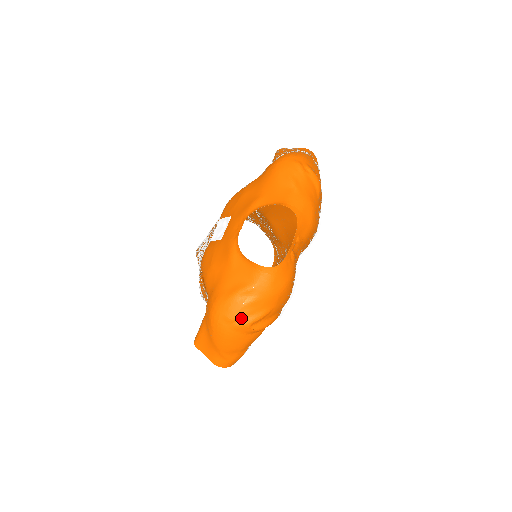
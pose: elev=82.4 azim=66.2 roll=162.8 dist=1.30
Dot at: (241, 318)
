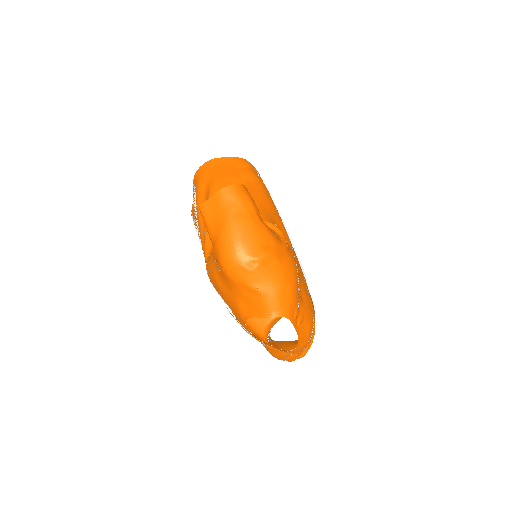
Dot at: (298, 358)
